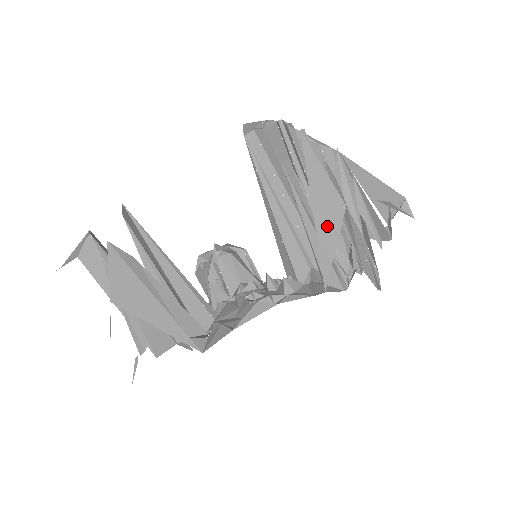
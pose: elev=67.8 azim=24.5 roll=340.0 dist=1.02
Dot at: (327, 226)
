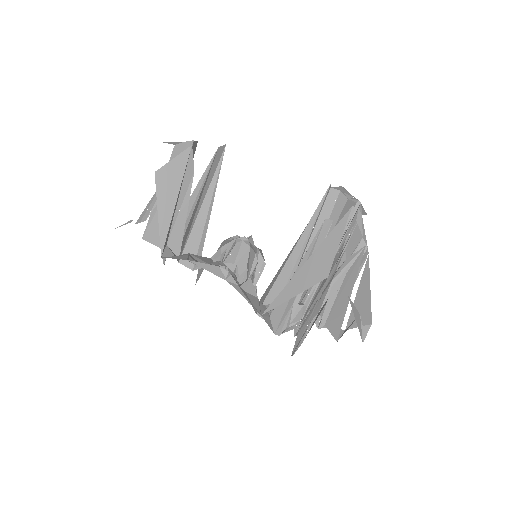
Dot at: (305, 277)
